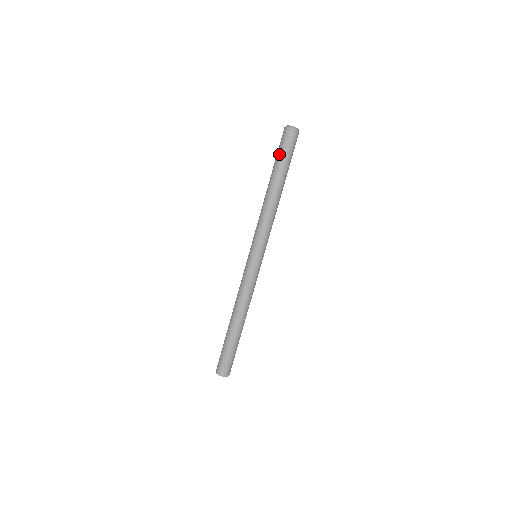
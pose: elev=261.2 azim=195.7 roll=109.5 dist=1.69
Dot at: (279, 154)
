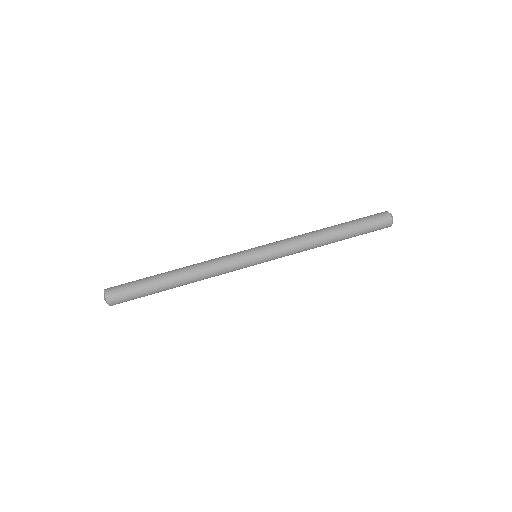
Dot at: occluded
